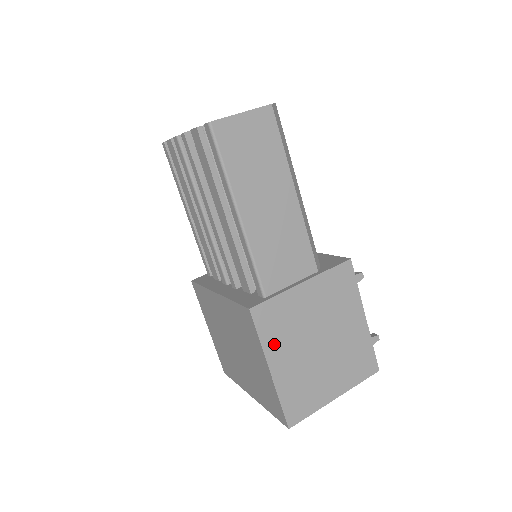
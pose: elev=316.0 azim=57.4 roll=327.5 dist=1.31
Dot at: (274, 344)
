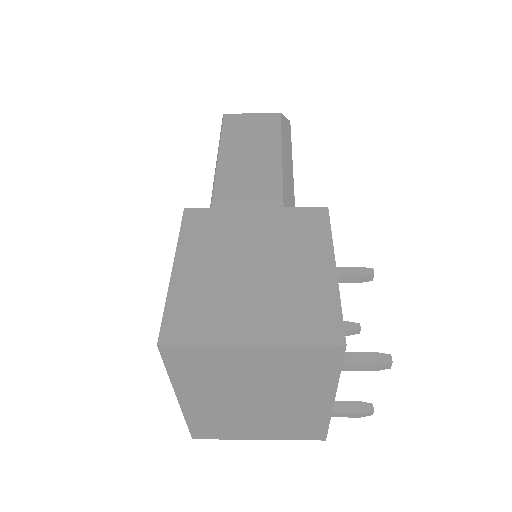
Dot at: (193, 245)
